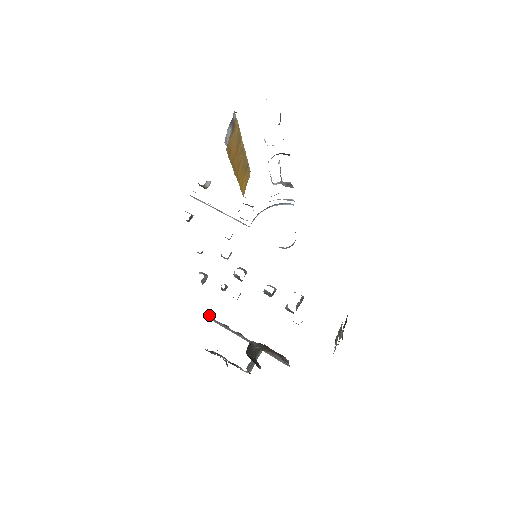
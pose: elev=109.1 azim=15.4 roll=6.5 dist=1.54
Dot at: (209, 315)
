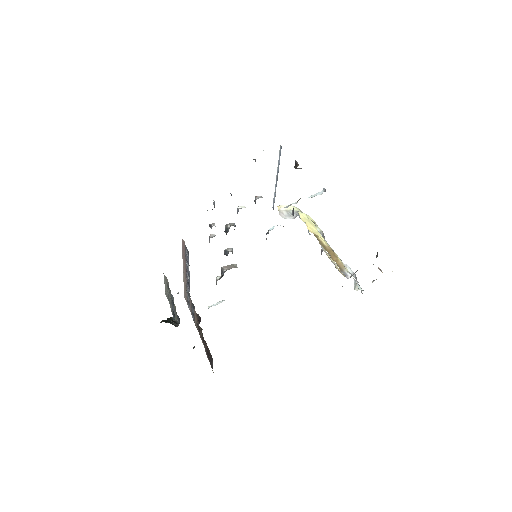
Dot at: occluded
